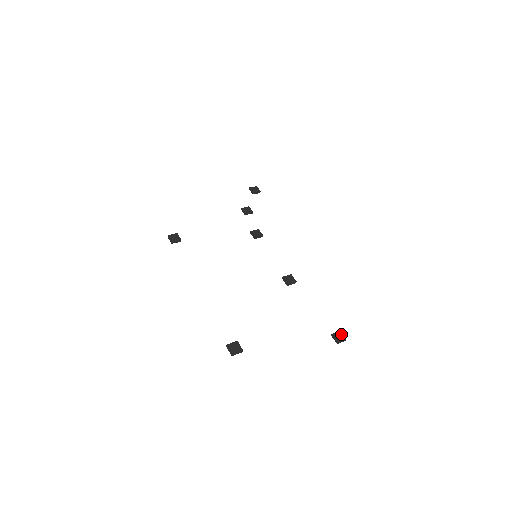
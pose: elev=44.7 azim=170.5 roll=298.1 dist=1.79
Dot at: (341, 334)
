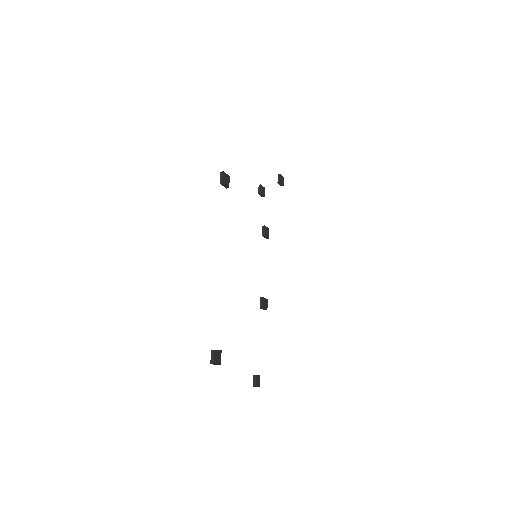
Dot at: occluded
